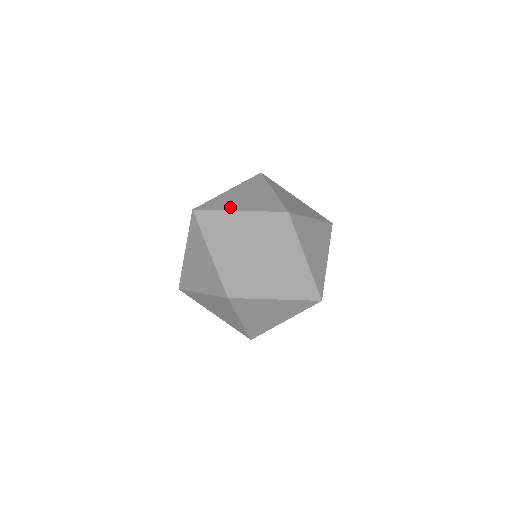
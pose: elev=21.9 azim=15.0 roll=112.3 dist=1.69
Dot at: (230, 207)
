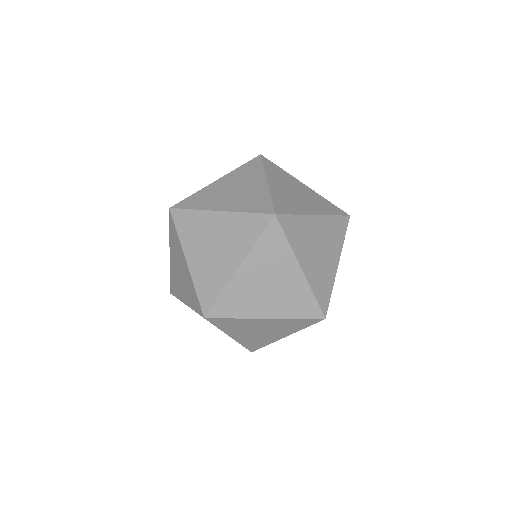
Dot at: occluded
